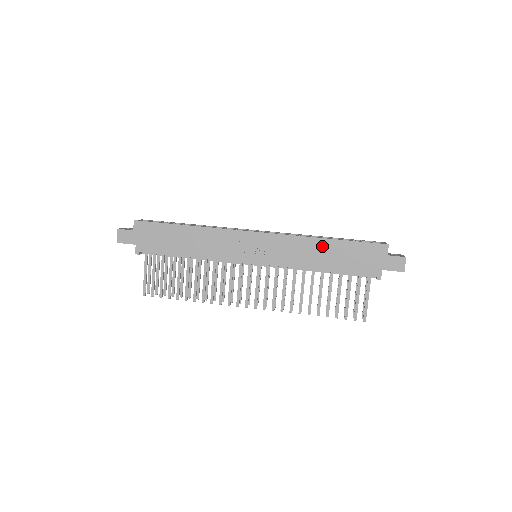
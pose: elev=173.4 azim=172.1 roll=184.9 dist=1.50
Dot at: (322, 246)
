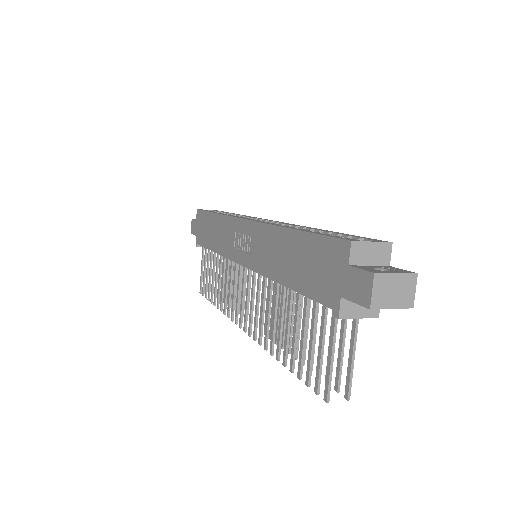
Dot at: (285, 241)
